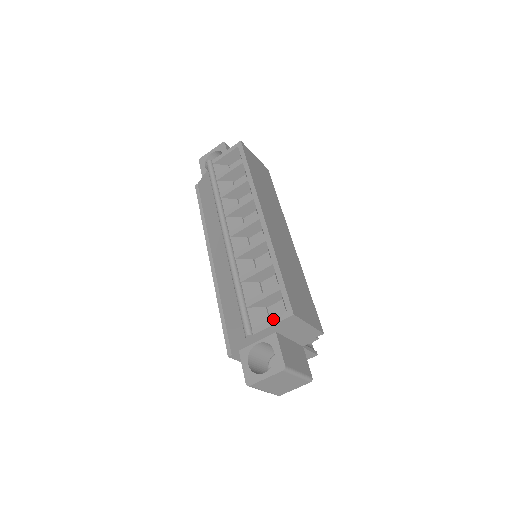
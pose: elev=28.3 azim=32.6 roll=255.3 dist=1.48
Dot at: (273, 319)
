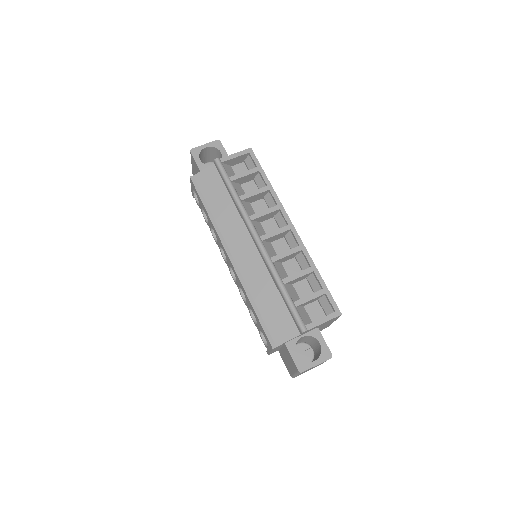
Dot at: (324, 318)
